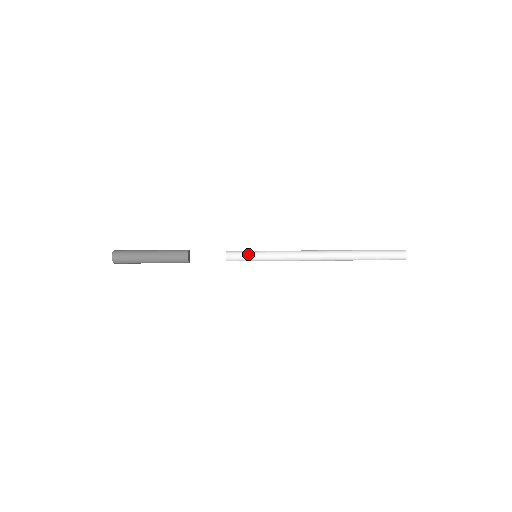
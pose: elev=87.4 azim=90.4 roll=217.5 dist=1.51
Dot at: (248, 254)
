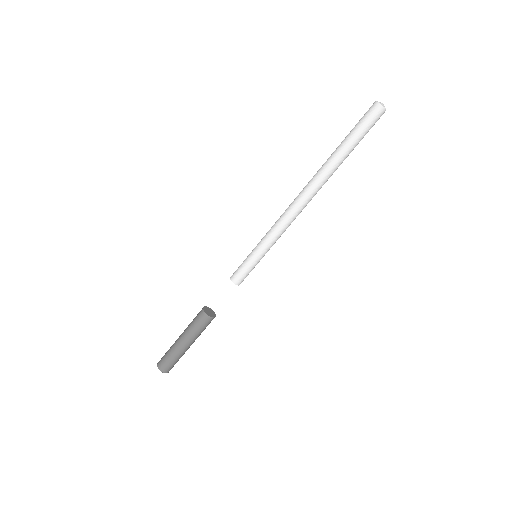
Dot at: (246, 262)
